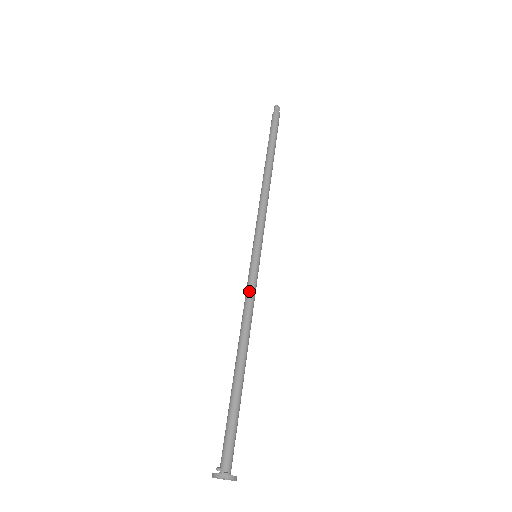
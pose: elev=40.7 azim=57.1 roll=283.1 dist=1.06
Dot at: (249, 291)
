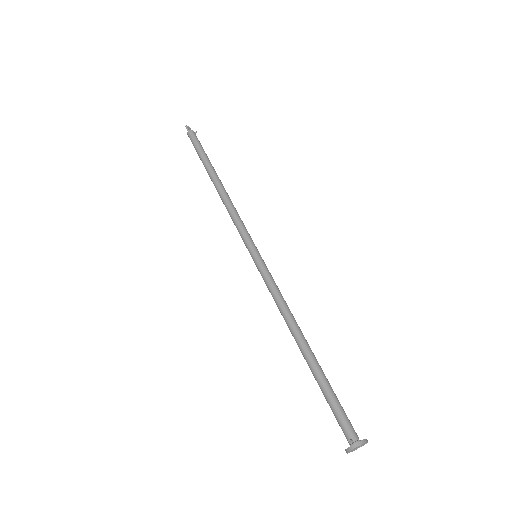
Dot at: (273, 286)
